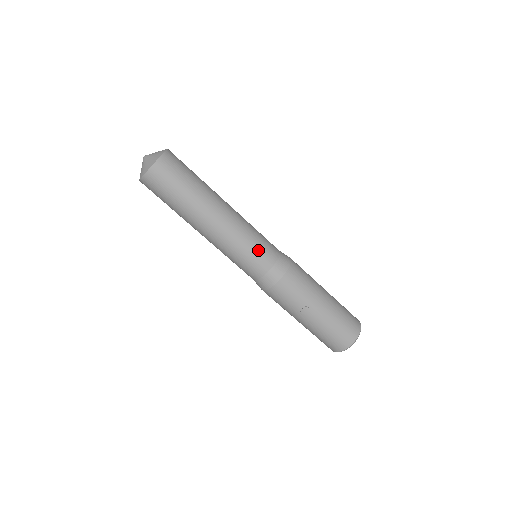
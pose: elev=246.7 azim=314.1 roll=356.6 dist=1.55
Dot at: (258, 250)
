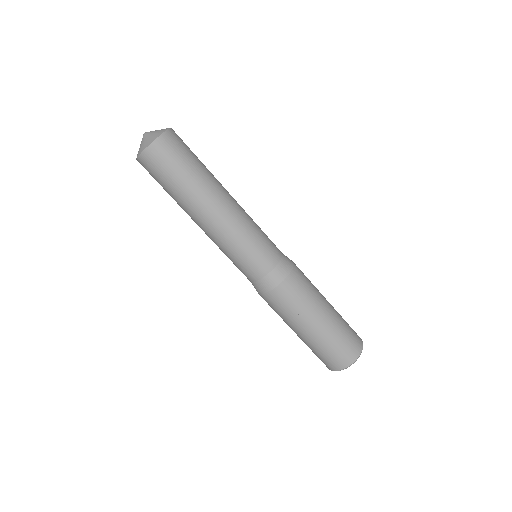
Dot at: (261, 247)
